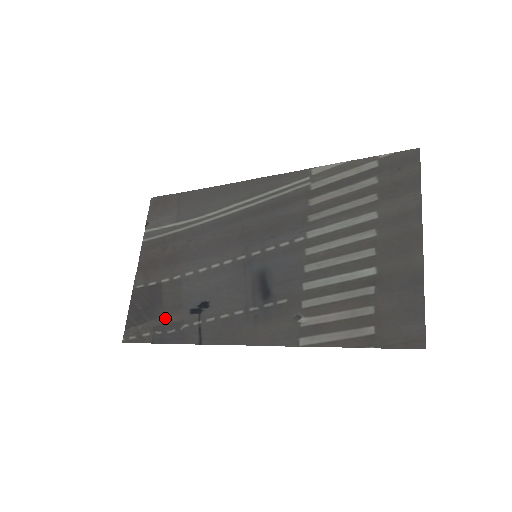
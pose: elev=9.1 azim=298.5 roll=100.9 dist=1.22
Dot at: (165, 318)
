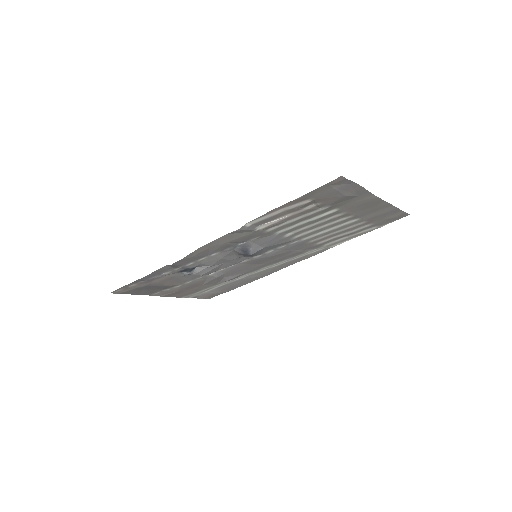
Dot at: (156, 281)
